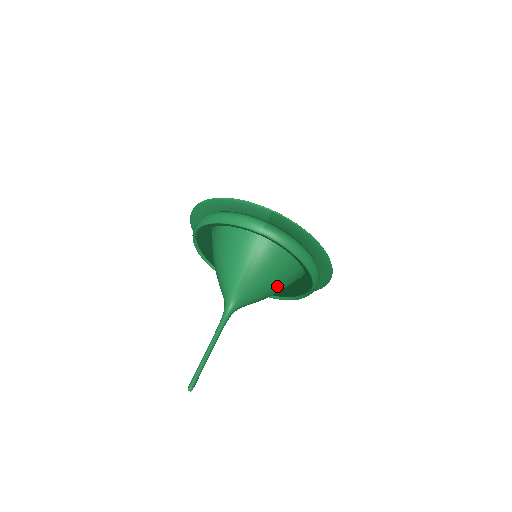
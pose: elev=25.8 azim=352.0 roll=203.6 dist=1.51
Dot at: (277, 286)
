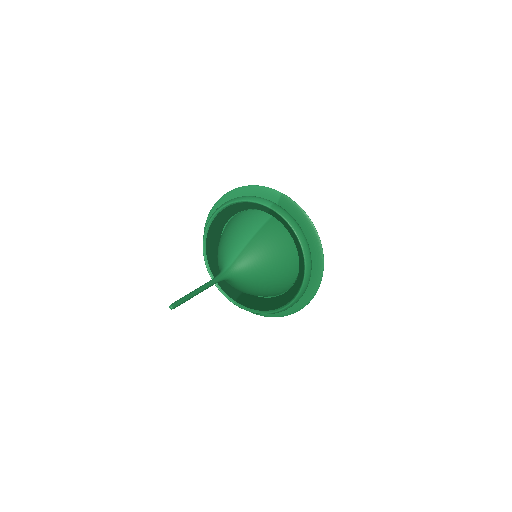
Dot at: (272, 270)
